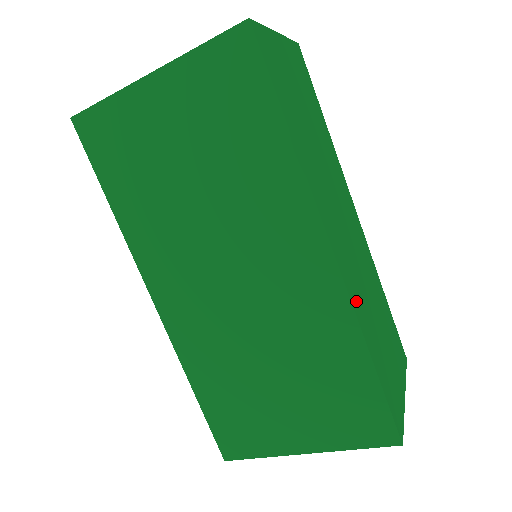
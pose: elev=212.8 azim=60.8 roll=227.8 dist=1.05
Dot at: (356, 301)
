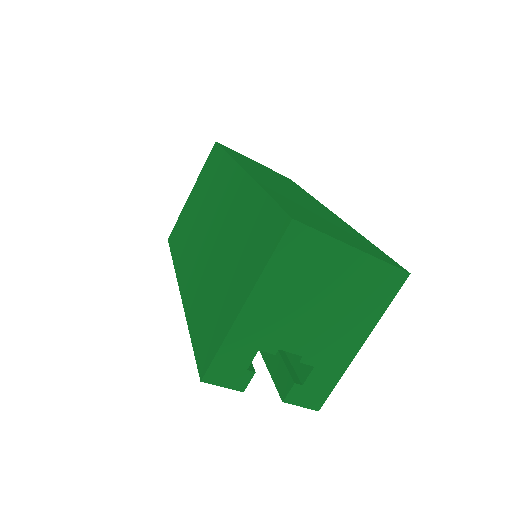
Dot at: (265, 185)
